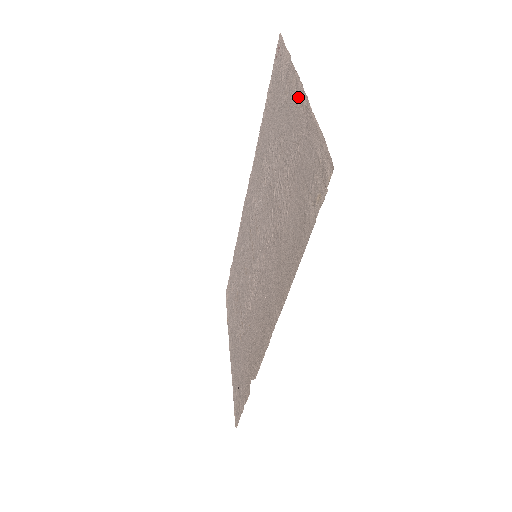
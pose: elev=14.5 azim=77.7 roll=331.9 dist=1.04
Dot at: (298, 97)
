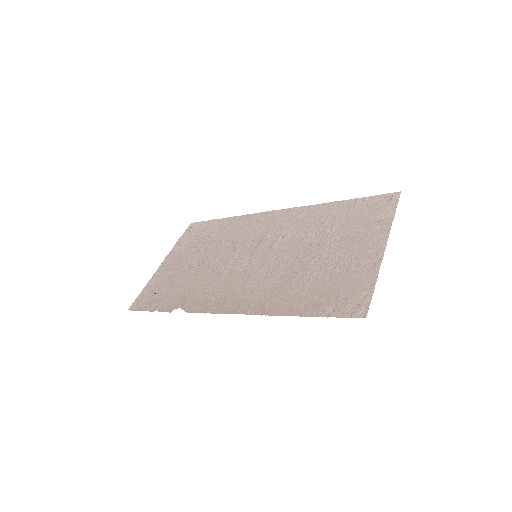
Dot at: (377, 247)
